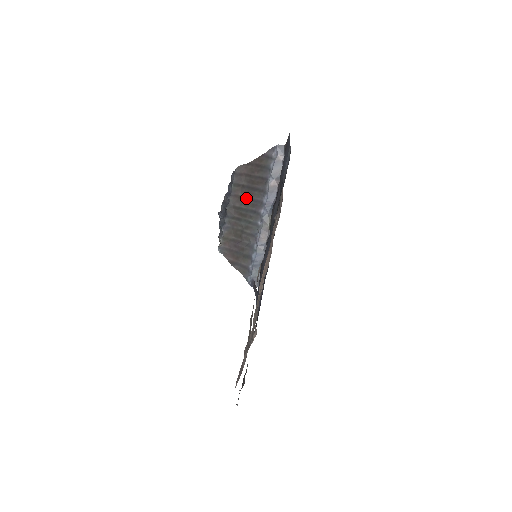
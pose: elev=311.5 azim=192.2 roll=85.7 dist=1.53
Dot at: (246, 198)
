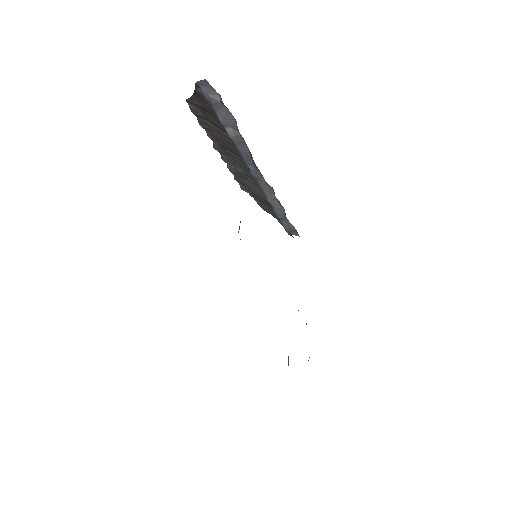
Dot at: (222, 142)
